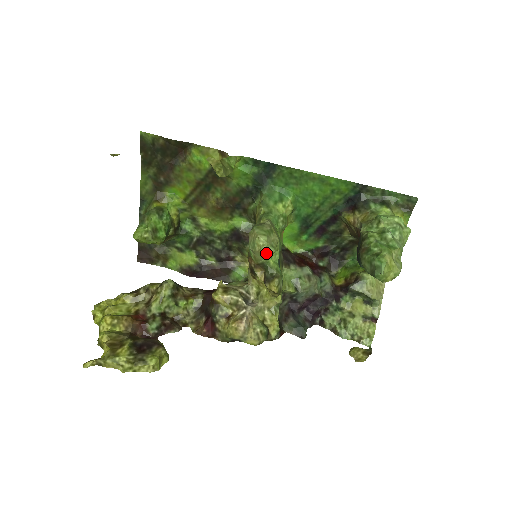
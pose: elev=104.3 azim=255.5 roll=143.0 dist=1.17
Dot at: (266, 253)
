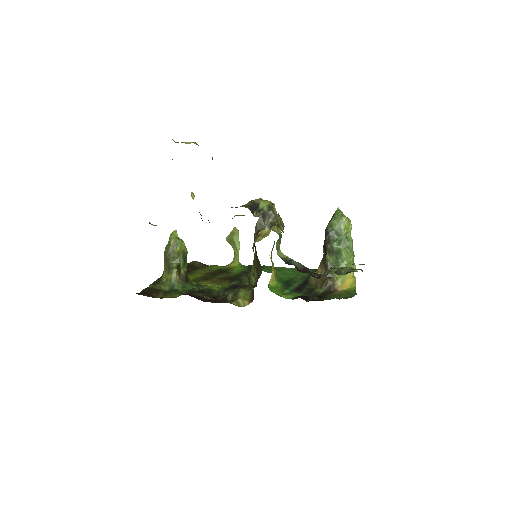
Dot at: occluded
